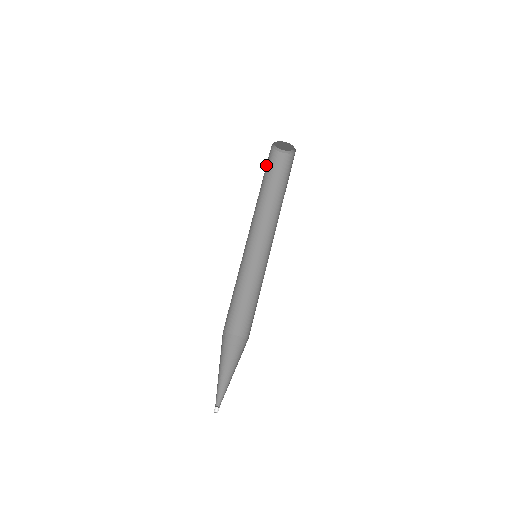
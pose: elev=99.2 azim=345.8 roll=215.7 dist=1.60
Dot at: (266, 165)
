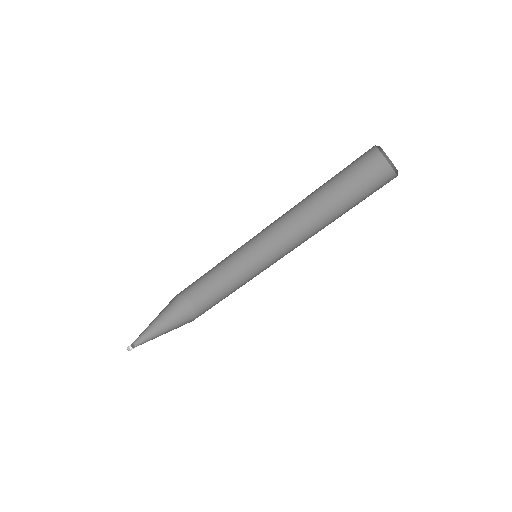
Dot at: occluded
